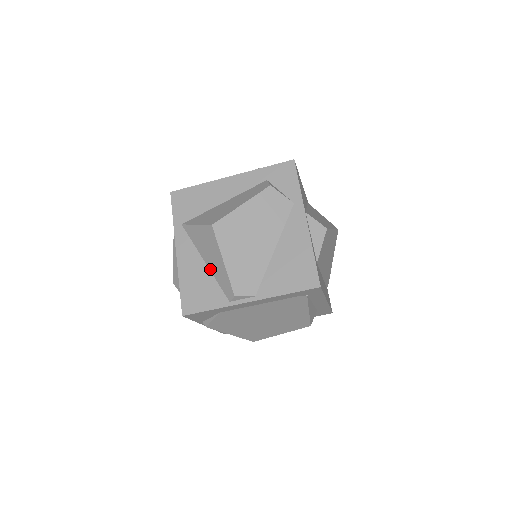
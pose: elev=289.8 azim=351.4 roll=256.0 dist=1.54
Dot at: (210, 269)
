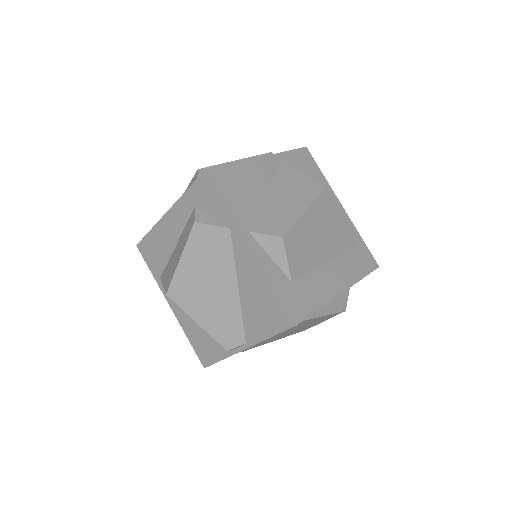
Dot at: occluded
